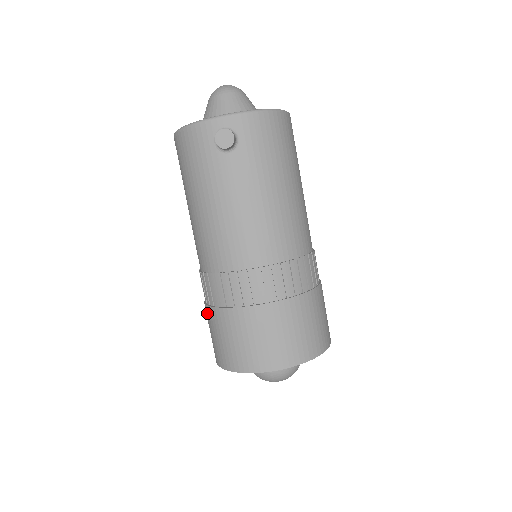
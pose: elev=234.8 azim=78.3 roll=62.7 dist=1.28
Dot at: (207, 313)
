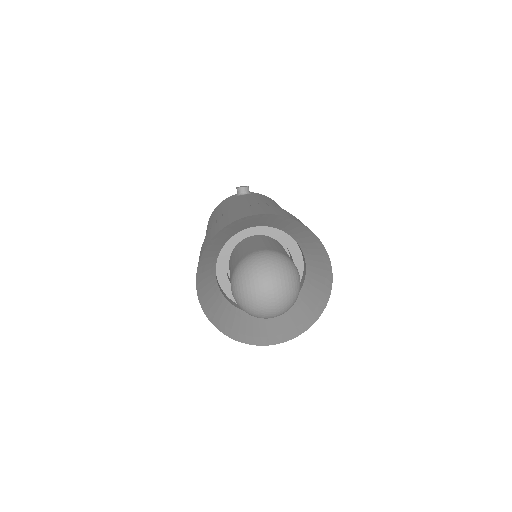
Dot at: occluded
